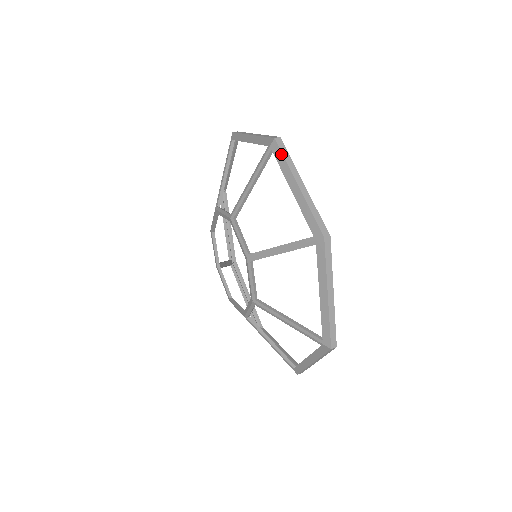
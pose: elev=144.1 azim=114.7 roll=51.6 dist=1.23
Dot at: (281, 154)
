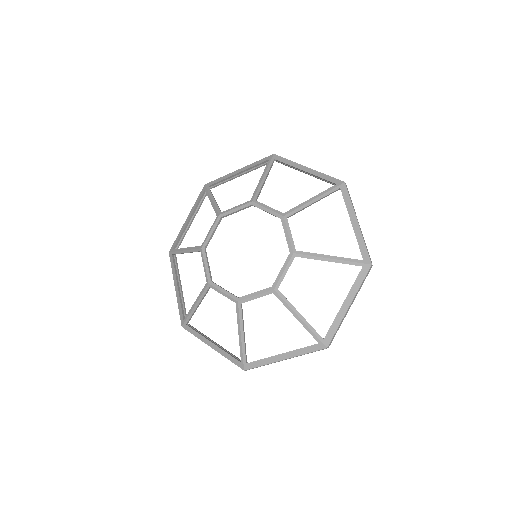
Dot at: (348, 195)
